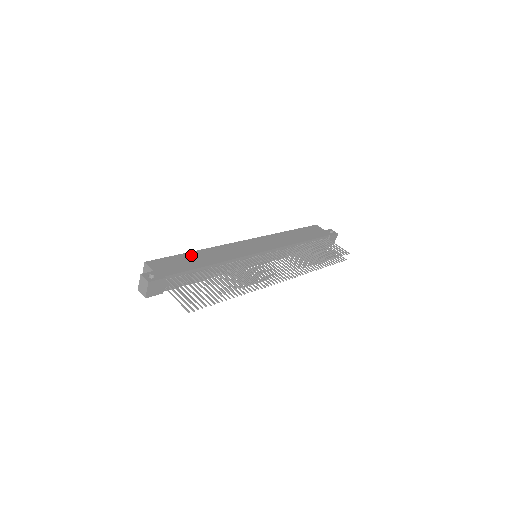
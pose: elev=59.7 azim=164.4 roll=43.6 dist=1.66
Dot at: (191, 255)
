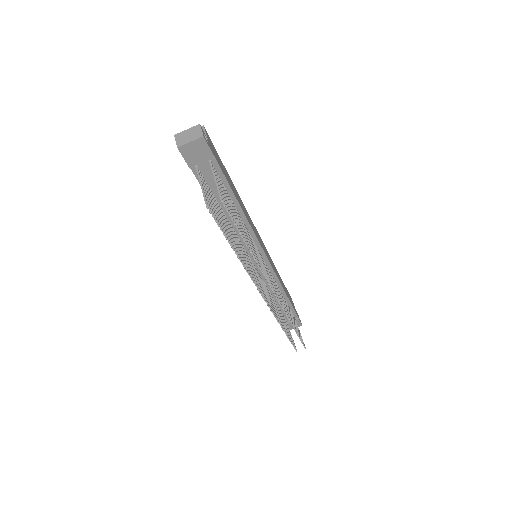
Dot at: occluded
